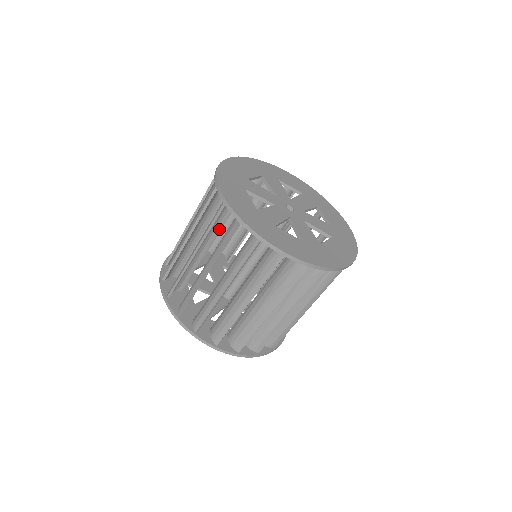
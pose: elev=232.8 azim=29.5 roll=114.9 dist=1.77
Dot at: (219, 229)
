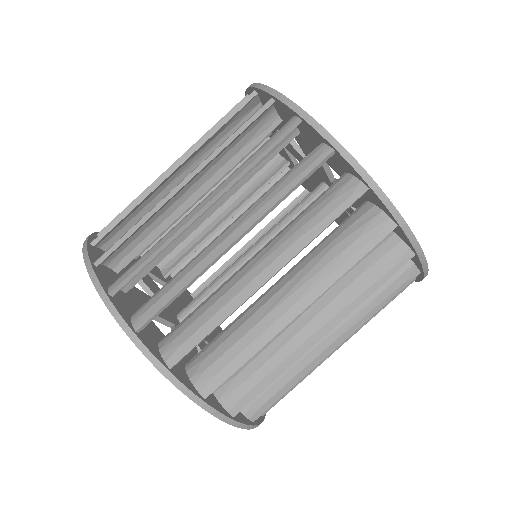
Dot at: occluded
